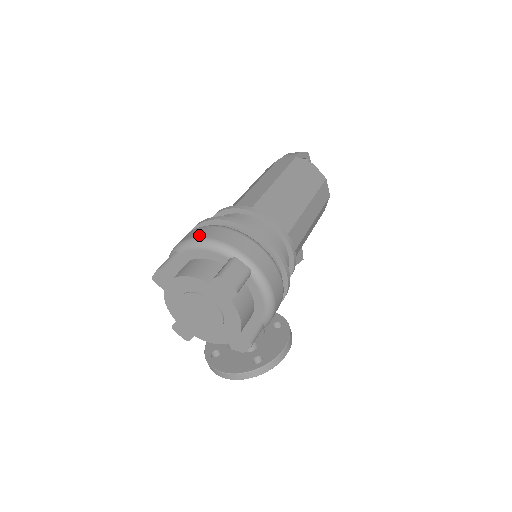
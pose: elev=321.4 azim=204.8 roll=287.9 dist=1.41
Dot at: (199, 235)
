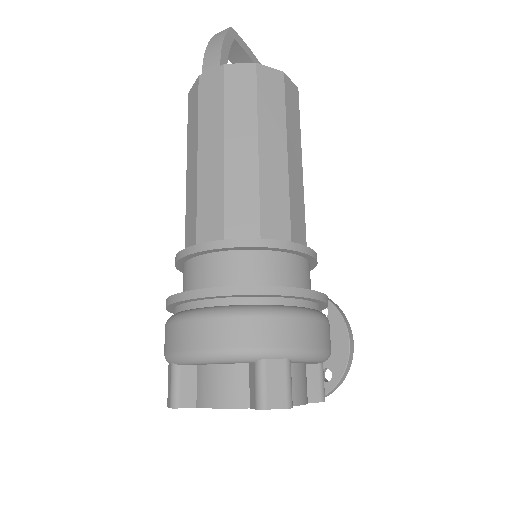
Dot at: (192, 345)
